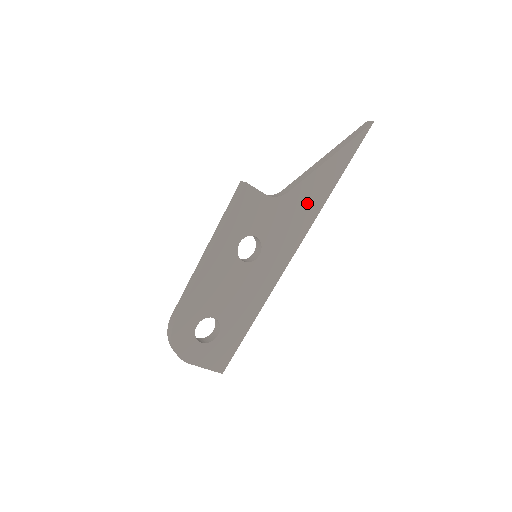
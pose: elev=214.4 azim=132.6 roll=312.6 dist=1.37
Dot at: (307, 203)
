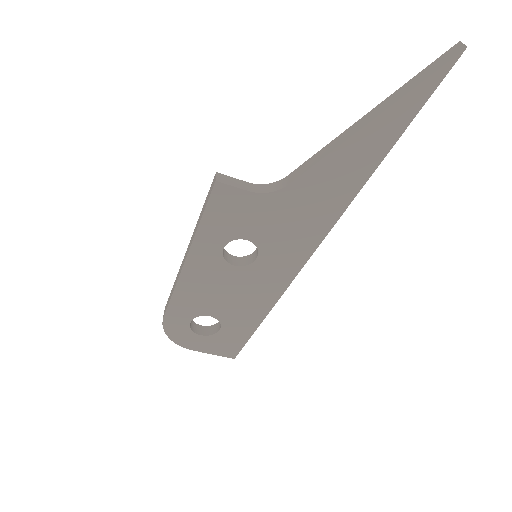
Dot at: (325, 194)
